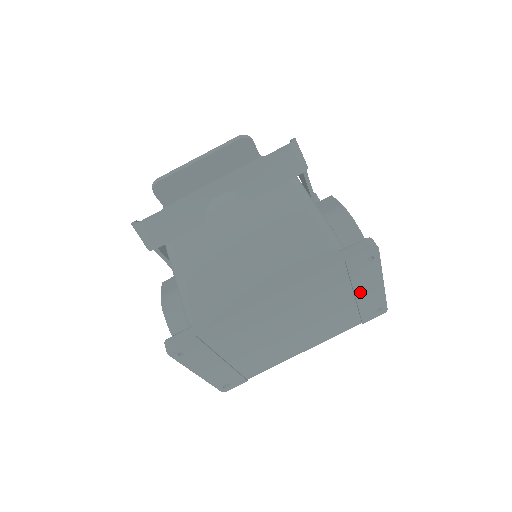
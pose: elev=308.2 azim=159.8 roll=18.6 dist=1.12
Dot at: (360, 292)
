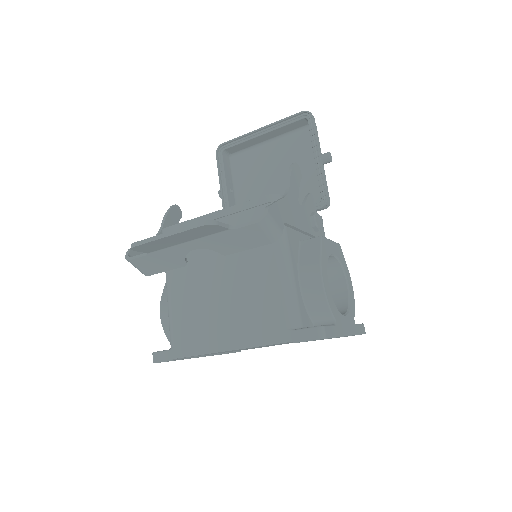
Dot at: occluded
